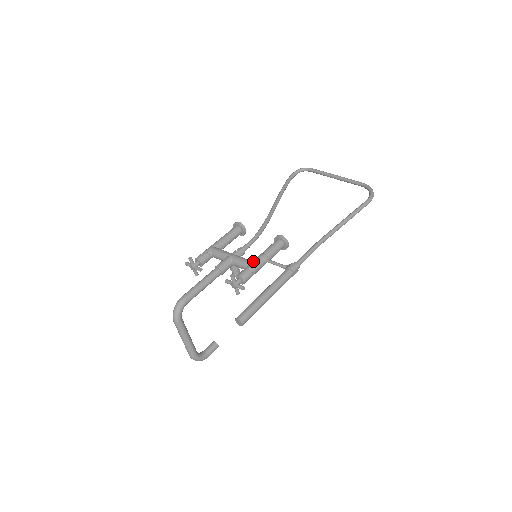
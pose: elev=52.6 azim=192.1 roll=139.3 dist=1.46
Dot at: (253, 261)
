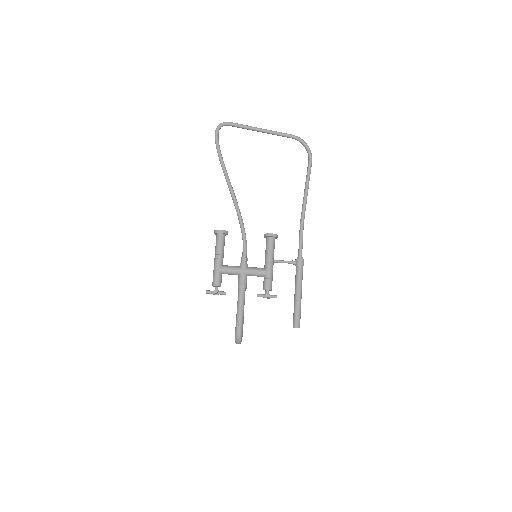
Dot at: (267, 270)
